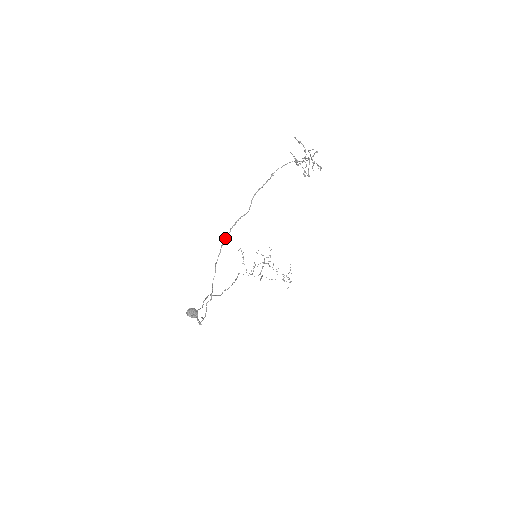
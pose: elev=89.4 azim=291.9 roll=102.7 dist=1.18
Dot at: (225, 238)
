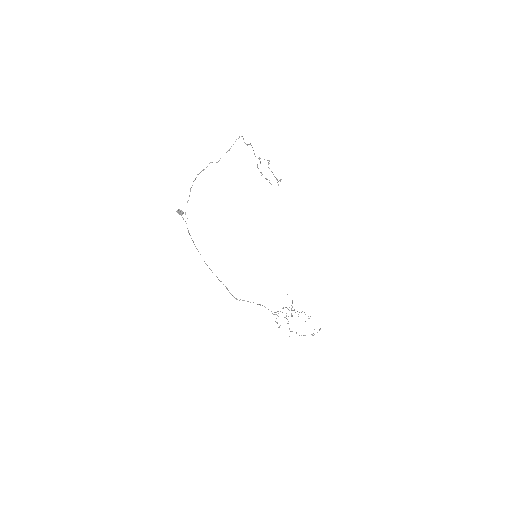
Dot at: (200, 172)
